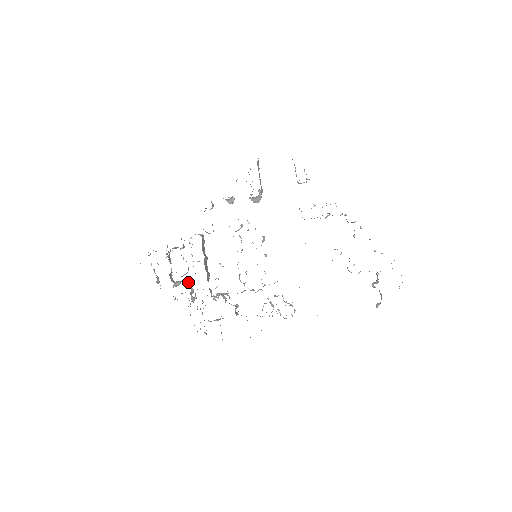
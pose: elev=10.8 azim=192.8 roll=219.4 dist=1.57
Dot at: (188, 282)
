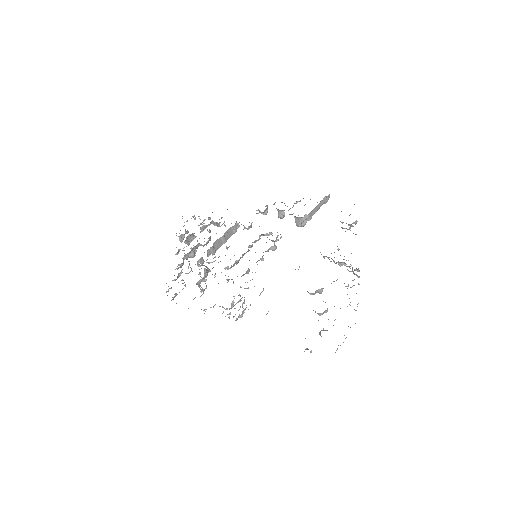
Dot at: occluded
